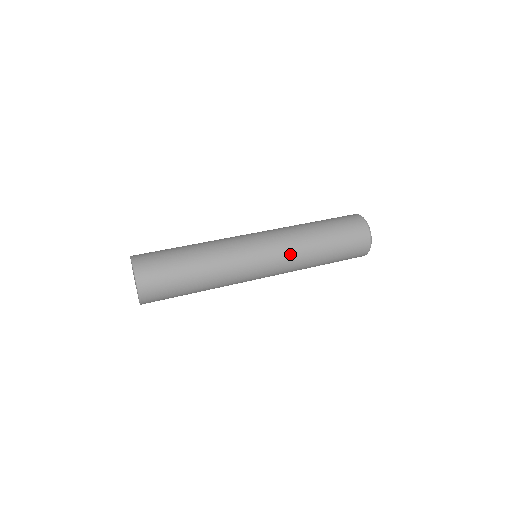
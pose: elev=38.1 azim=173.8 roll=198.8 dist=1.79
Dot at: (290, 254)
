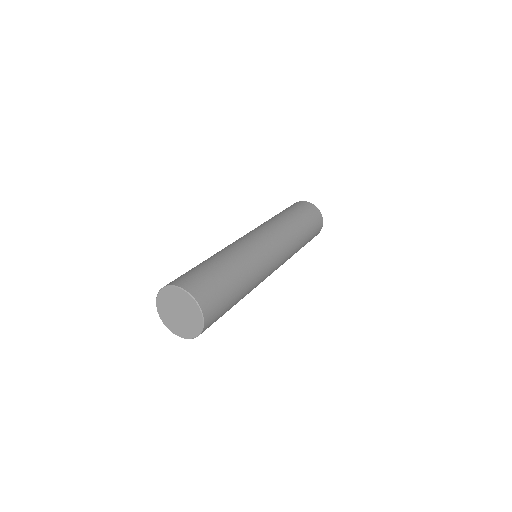
Dot at: (289, 252)
